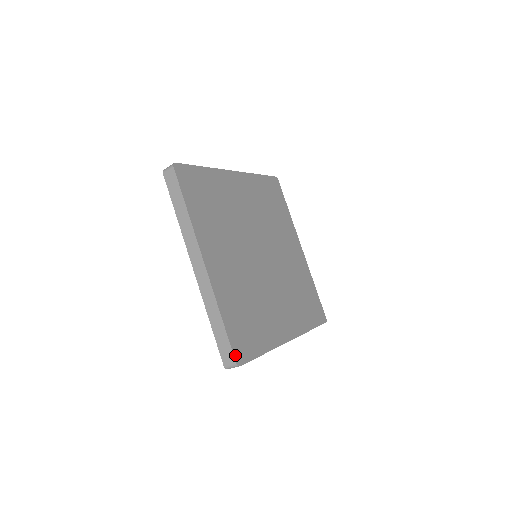
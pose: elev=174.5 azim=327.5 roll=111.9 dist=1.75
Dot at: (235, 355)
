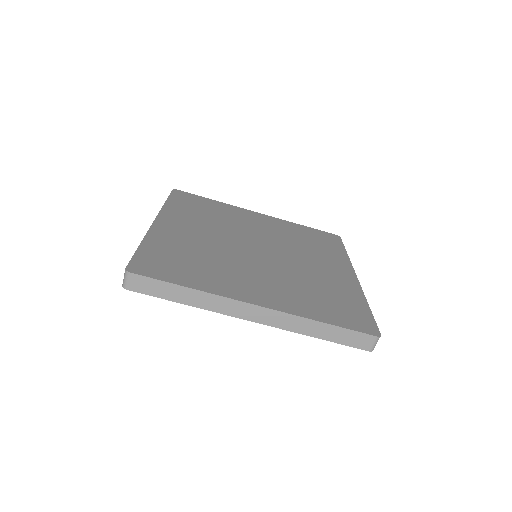
Dot at: (368, 333)
